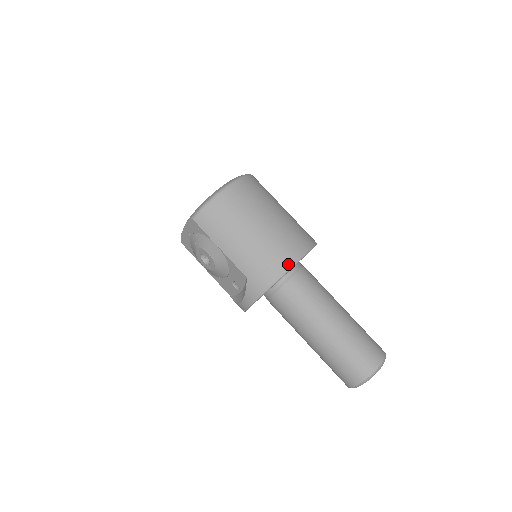
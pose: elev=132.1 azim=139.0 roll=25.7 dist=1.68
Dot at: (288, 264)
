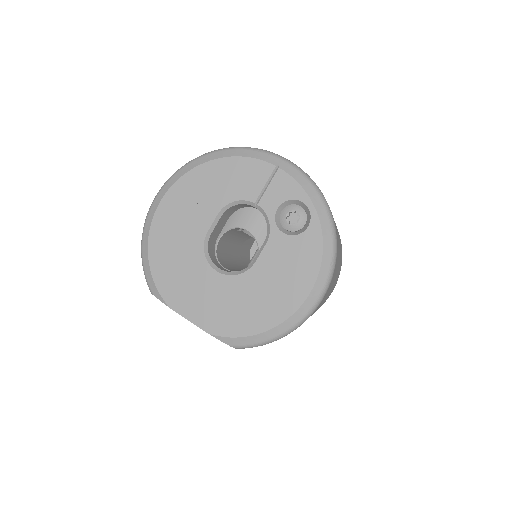
Dot at: occluded
